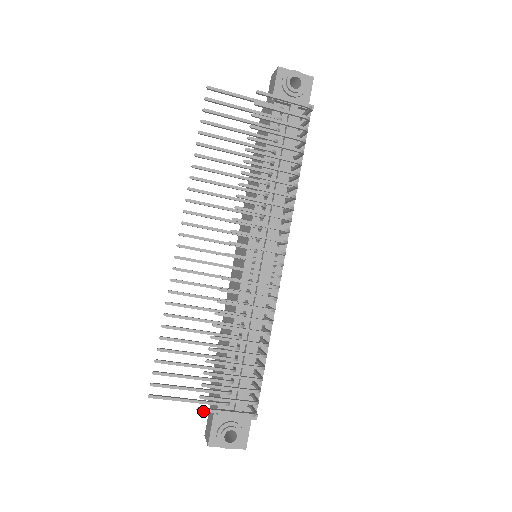
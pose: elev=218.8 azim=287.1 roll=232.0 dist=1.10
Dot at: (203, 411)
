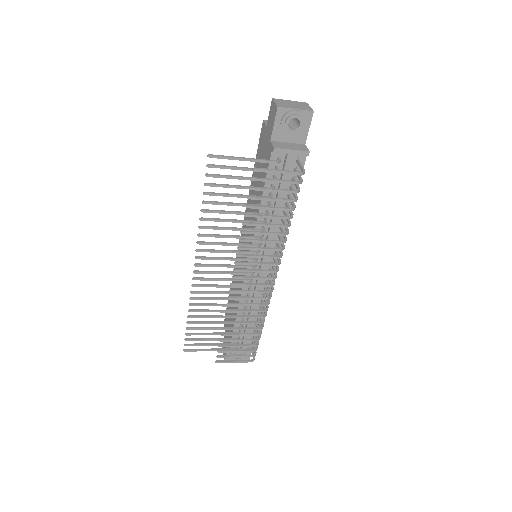
Dot at: occluded
